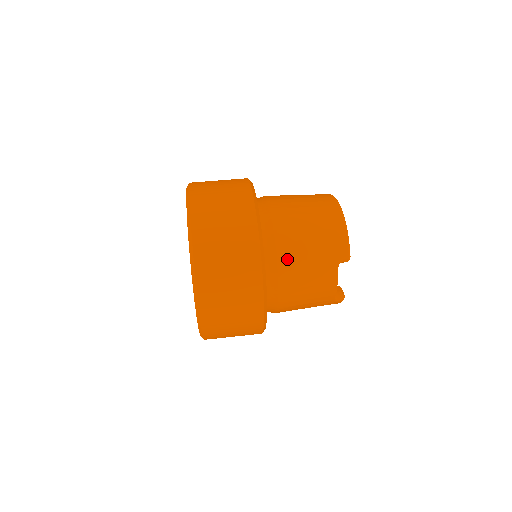
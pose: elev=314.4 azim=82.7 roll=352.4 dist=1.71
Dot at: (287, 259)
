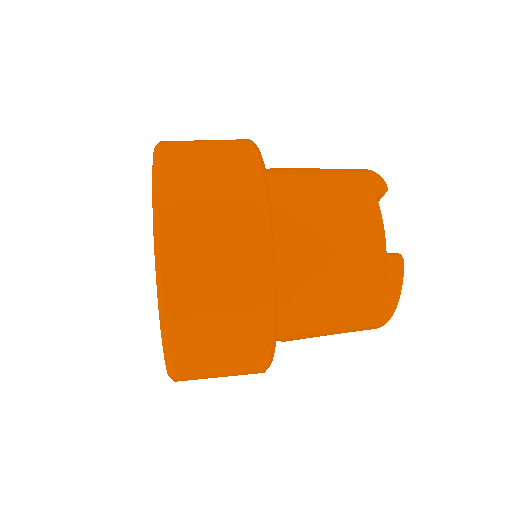
Dot at: (295, 178)
